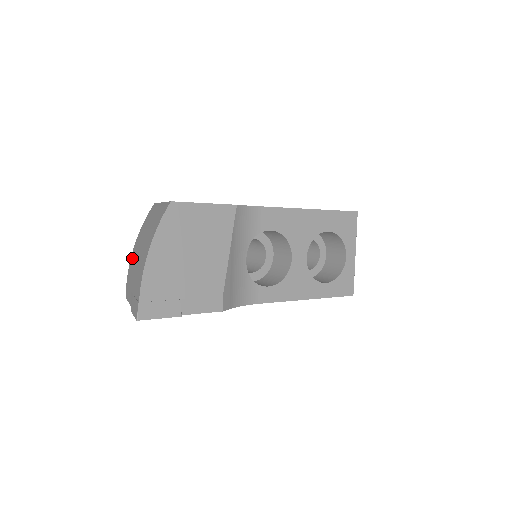
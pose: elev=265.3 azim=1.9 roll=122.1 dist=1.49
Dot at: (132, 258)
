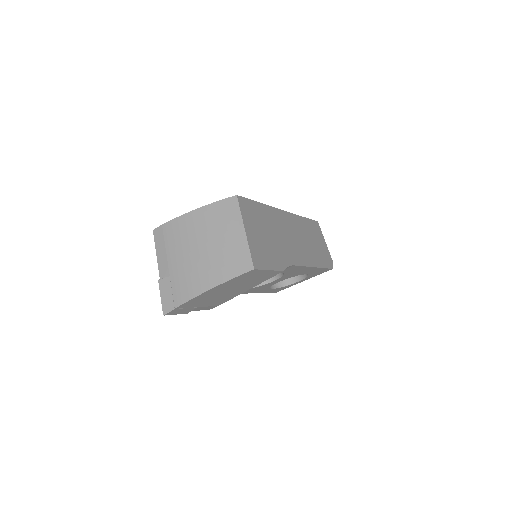
Dot at: (185, 224)
